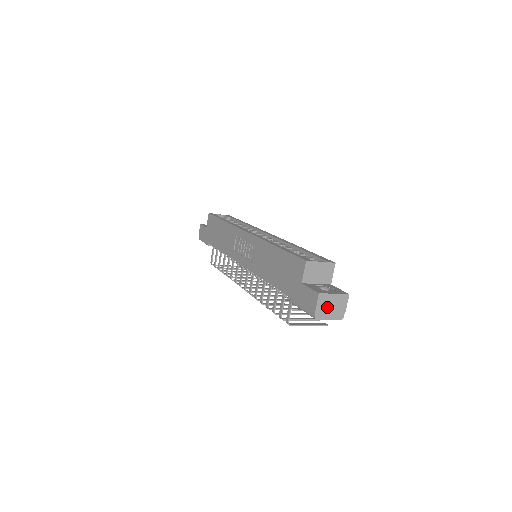
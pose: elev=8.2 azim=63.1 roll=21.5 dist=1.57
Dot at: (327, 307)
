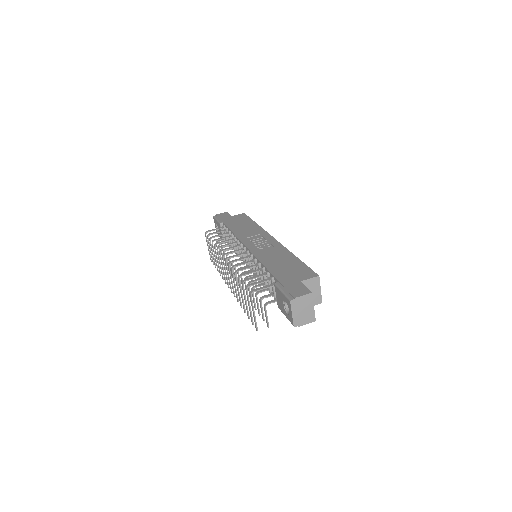
Dot at: (302, 306)
